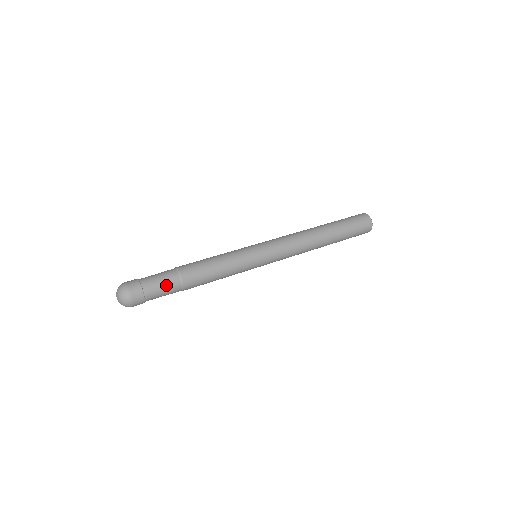
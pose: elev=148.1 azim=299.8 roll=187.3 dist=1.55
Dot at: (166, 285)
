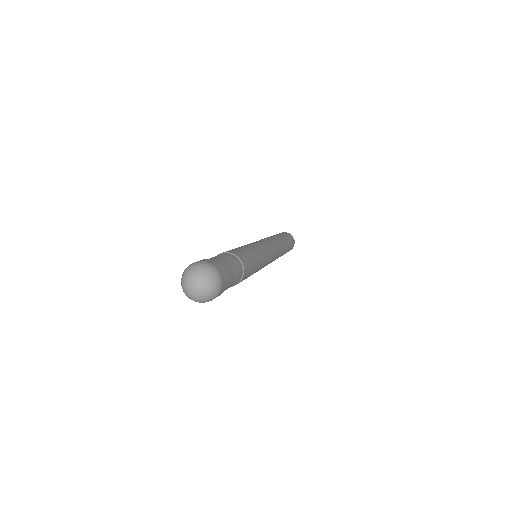
Dot at: (228, 259)
